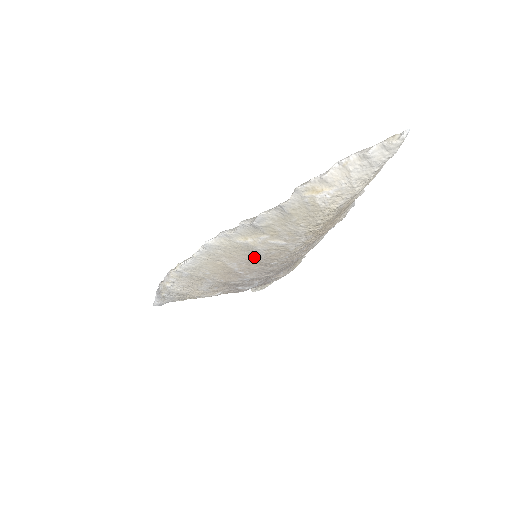
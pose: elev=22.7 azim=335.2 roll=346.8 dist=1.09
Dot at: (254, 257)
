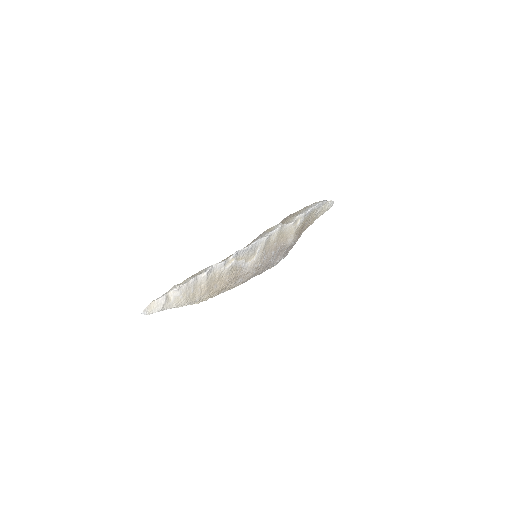
Dot at: occluded
